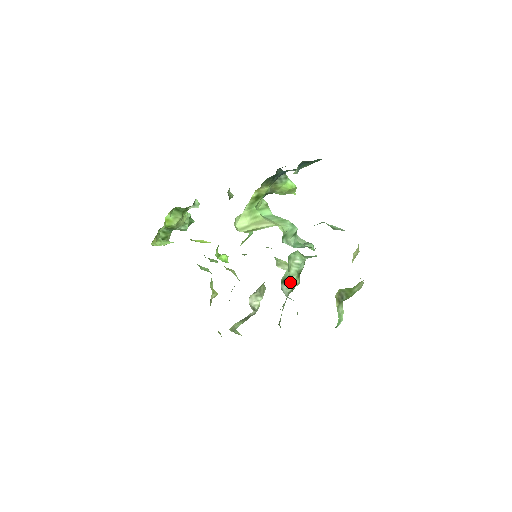
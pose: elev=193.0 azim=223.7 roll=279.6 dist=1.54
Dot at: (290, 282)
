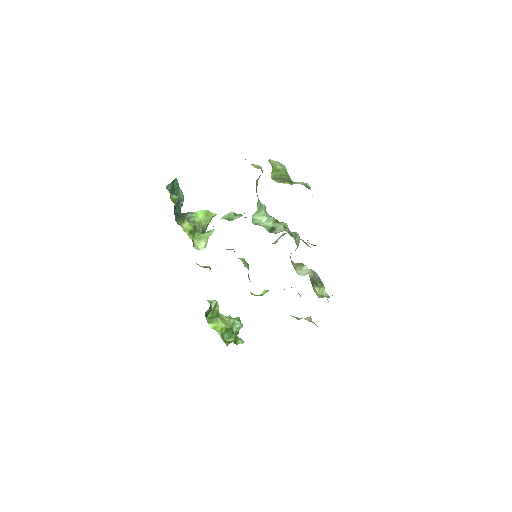
Dot at: (276, 228)
